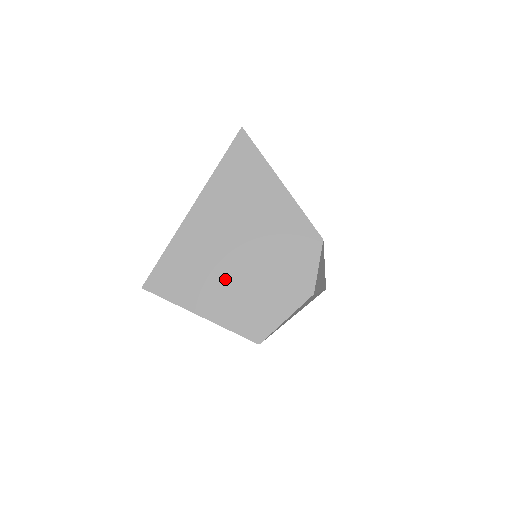
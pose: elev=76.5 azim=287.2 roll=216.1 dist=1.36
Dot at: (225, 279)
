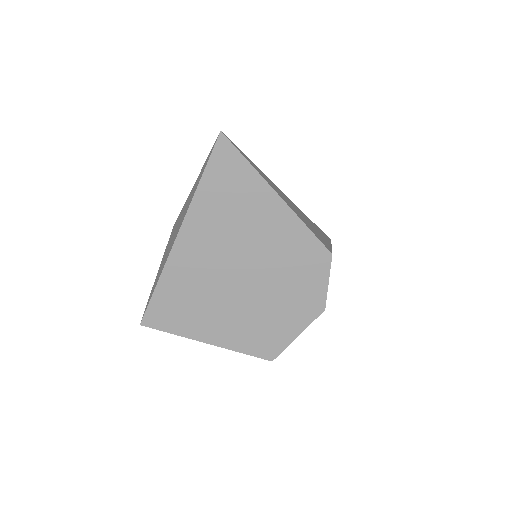
Dot at: (228, 306)
